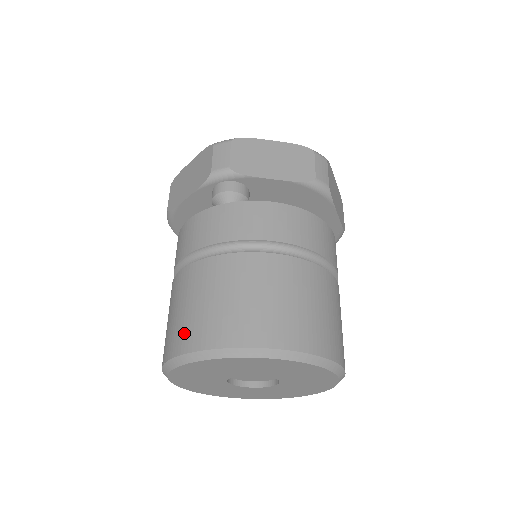
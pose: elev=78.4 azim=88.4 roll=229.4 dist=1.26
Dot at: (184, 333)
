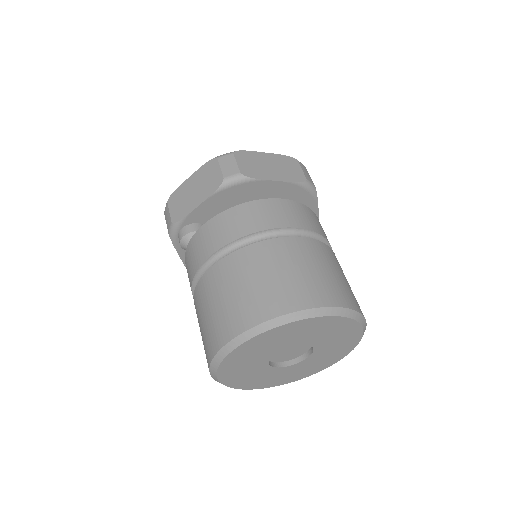
Dot at: occluded
